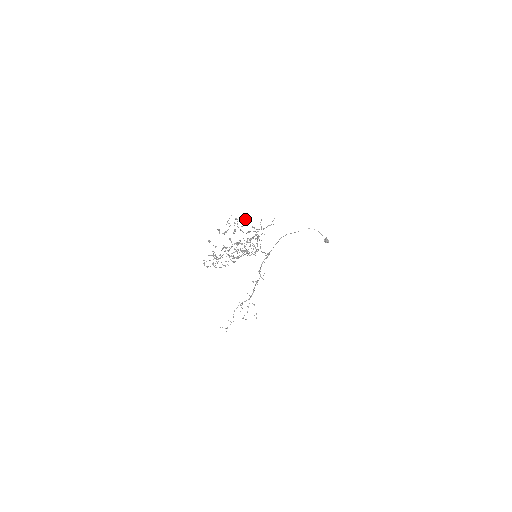
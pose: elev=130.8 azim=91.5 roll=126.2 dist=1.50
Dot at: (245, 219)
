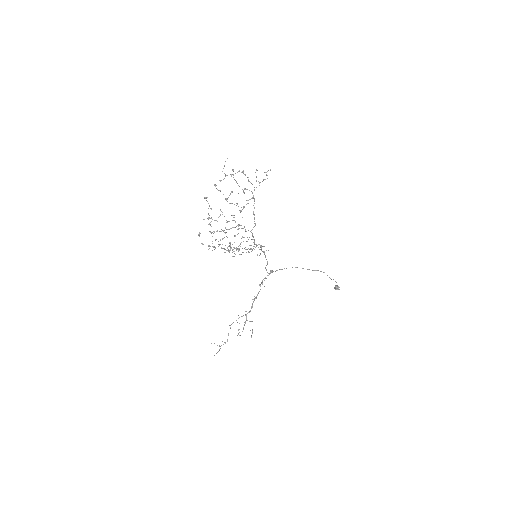
Dot at: occluded
